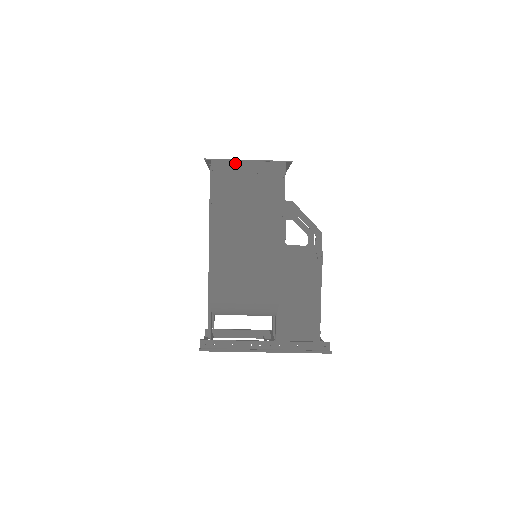
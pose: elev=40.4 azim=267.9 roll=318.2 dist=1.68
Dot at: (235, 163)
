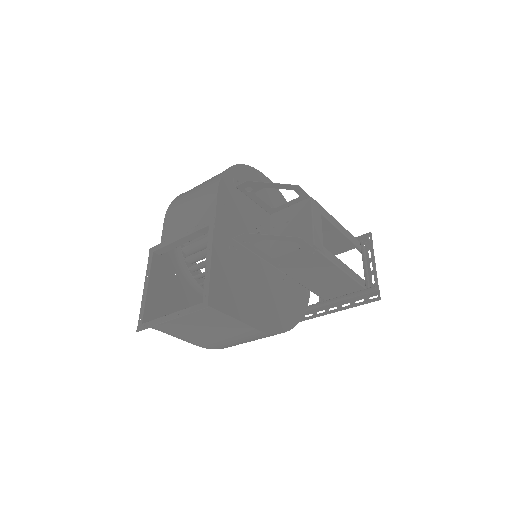
Dot at: (162, 318)
